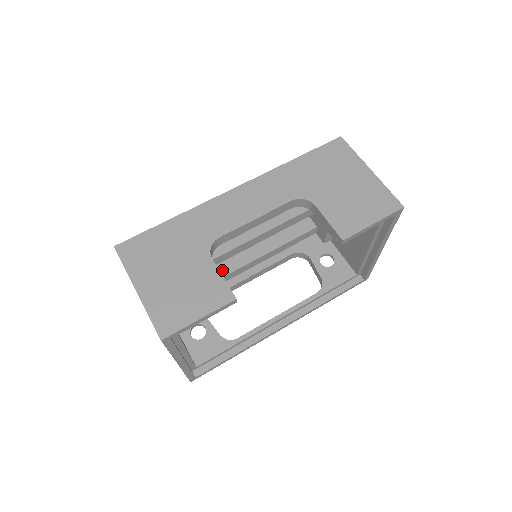
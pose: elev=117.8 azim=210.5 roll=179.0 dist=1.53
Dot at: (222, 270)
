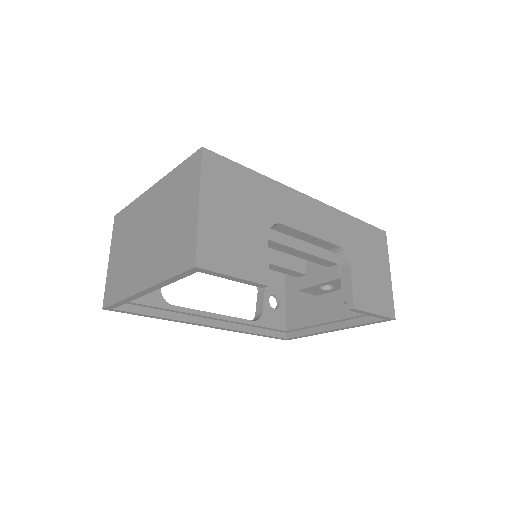
Dot at: occluded
